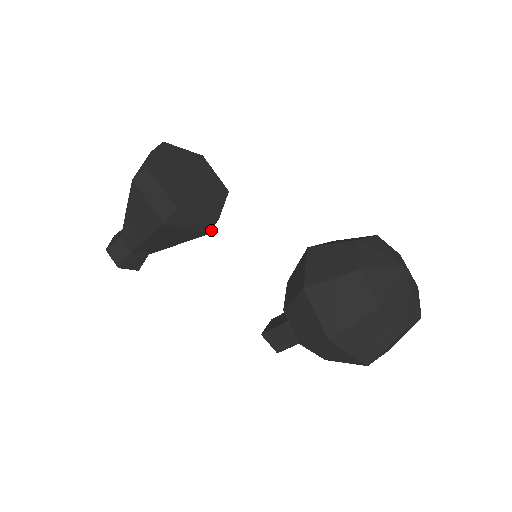
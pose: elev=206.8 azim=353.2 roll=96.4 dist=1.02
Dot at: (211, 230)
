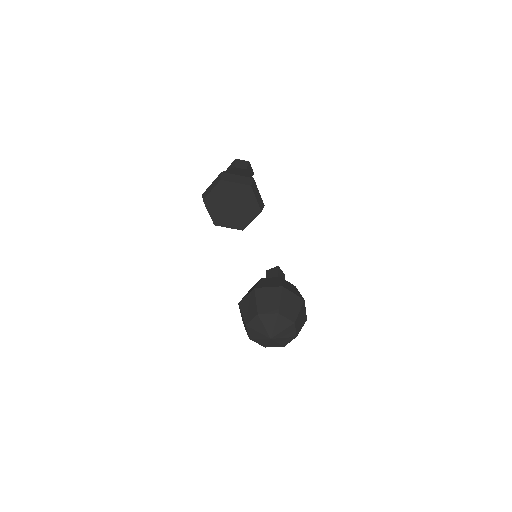
Dot at: occluded
